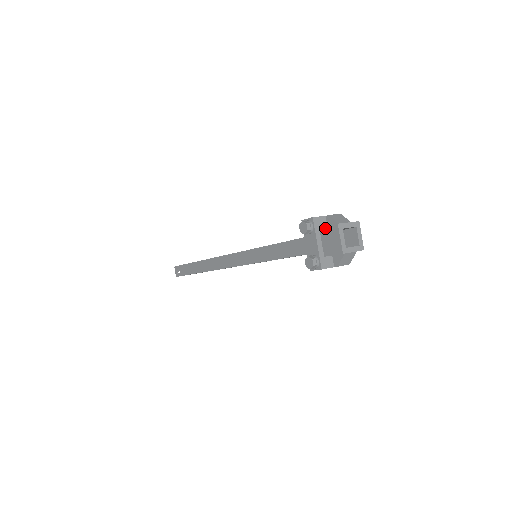
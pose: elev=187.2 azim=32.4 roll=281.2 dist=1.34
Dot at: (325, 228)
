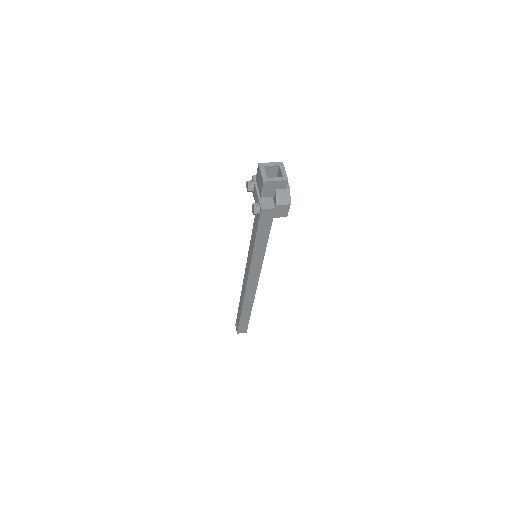
Dot at: (256, 175)
